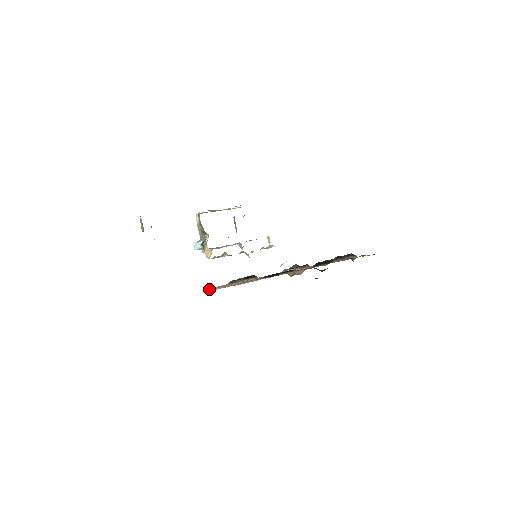
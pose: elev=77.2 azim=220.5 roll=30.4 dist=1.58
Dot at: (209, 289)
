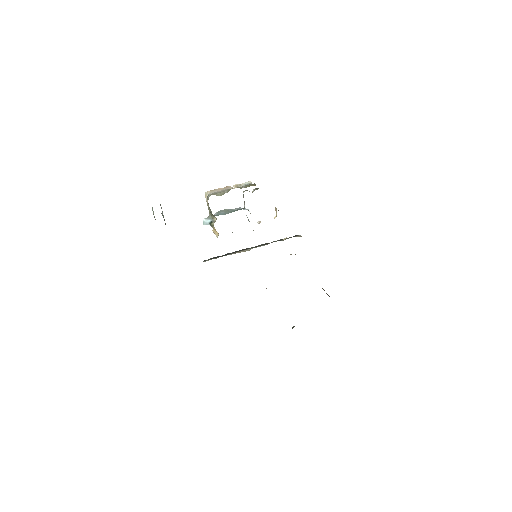
Dot at: occluded
